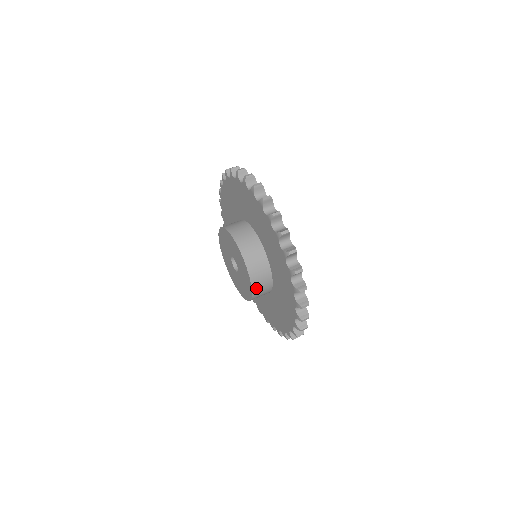
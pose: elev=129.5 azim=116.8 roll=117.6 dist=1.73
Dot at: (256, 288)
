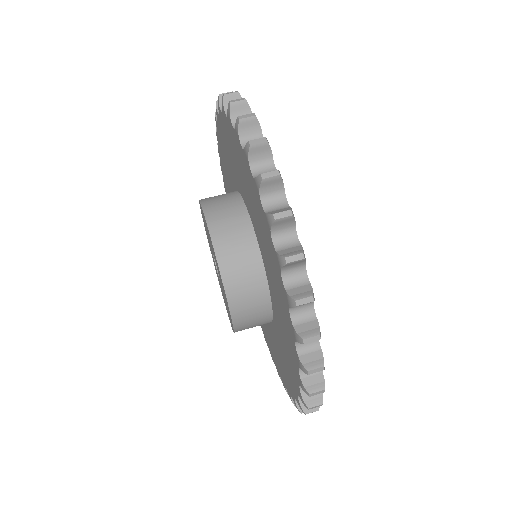
Dot at: occluded
